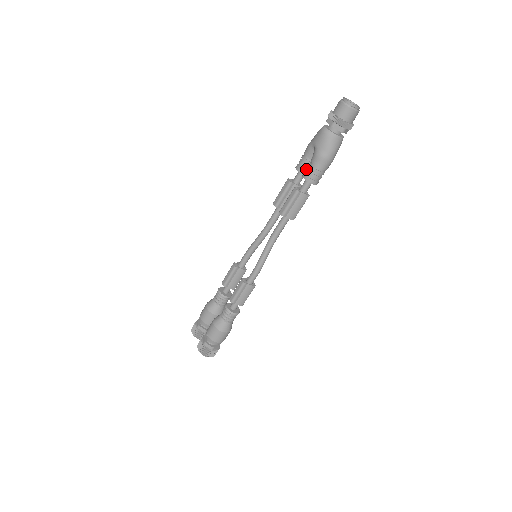
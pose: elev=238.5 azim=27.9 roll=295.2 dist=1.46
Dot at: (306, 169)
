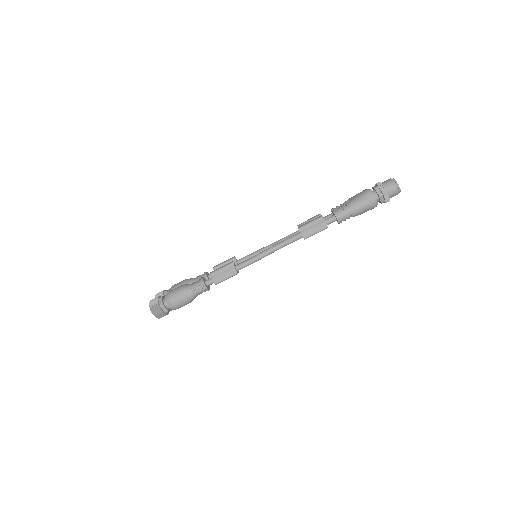
Dot at: (338, 208)
